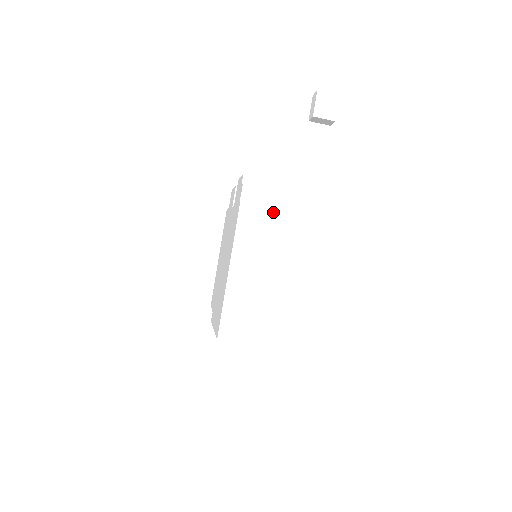
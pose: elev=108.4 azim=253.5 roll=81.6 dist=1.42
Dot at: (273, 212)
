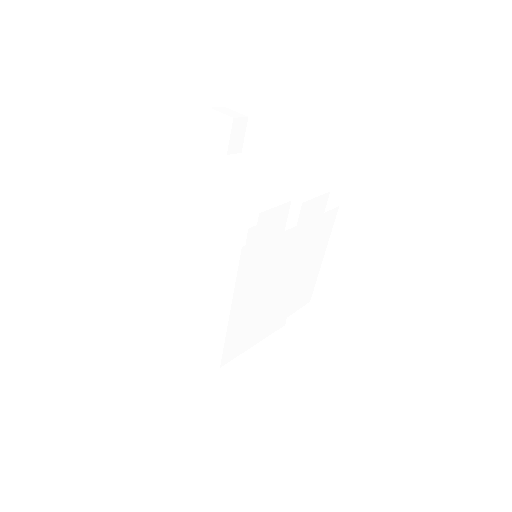
Dot at: (209, 234)
